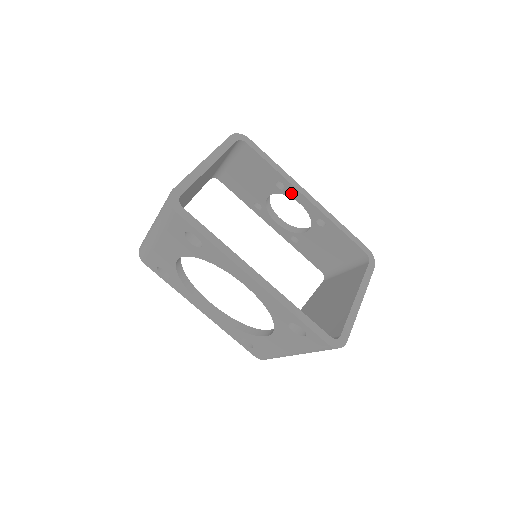
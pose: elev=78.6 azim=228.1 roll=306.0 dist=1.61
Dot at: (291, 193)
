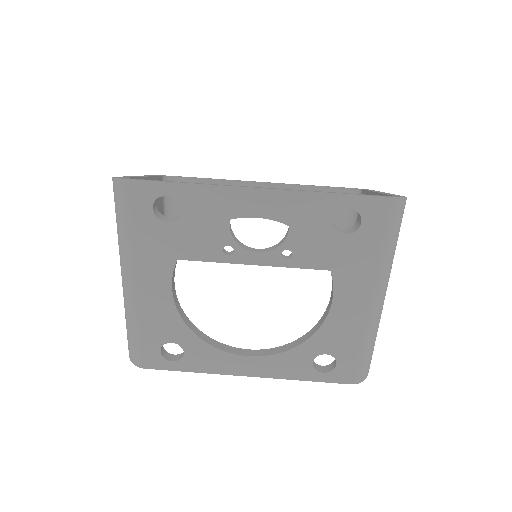
Dot at: occluded
